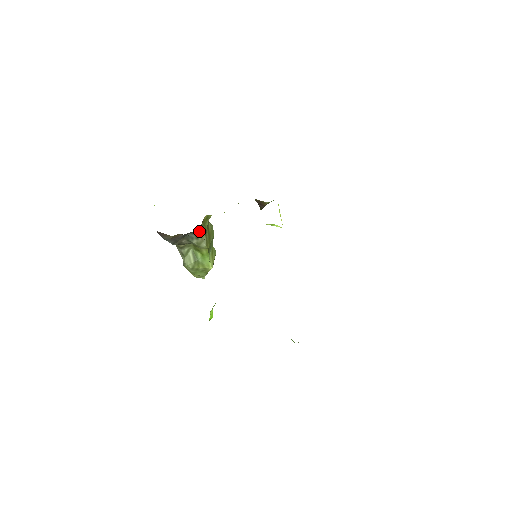
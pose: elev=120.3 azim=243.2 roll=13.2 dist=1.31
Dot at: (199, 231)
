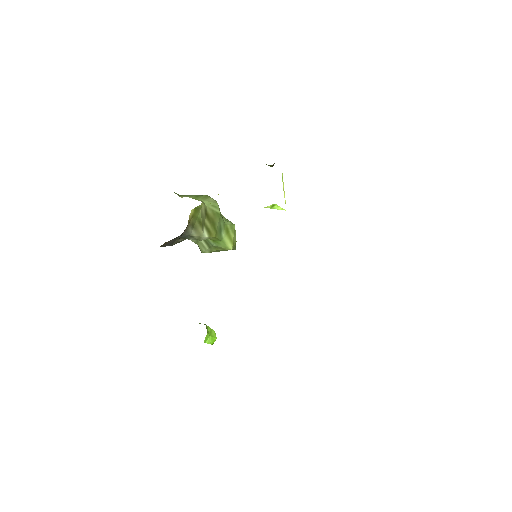
Dot at: (191, 229)
